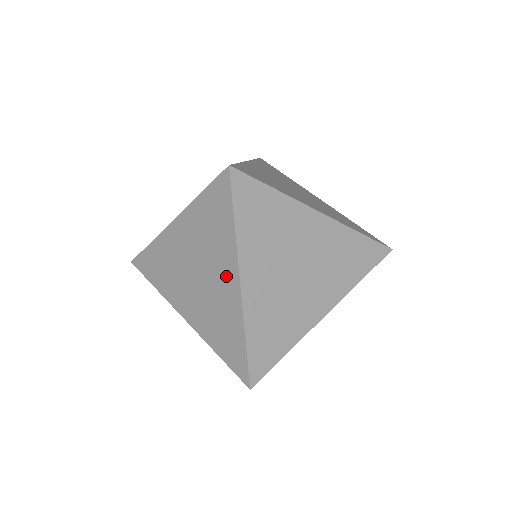
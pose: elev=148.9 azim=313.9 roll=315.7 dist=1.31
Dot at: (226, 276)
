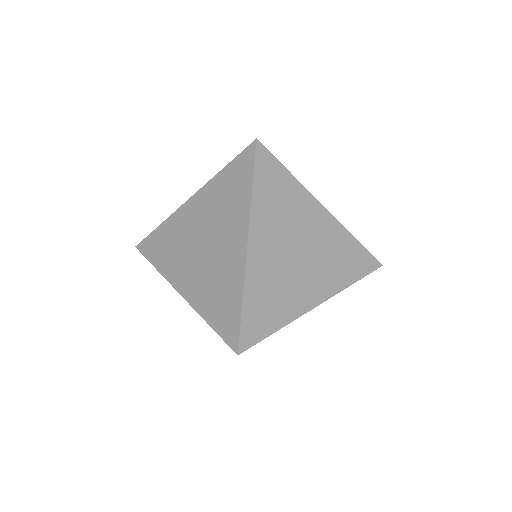
Dot at: (234, 239)
